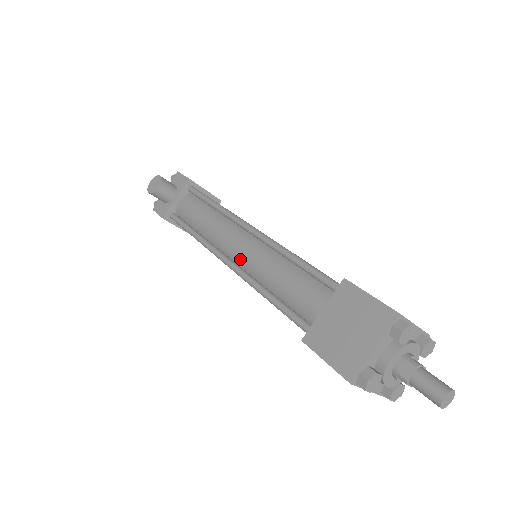
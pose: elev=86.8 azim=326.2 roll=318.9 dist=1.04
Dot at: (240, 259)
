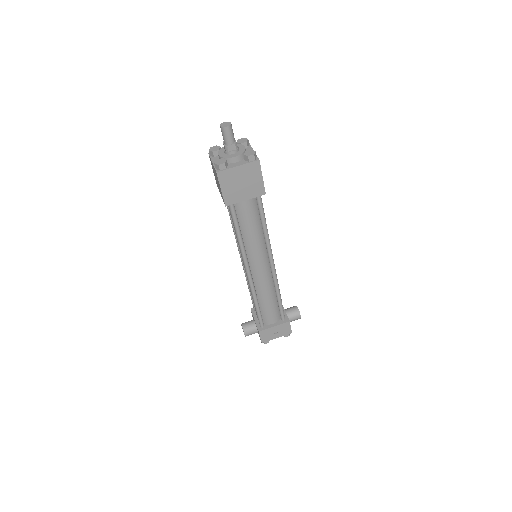
Dot at: occluded
